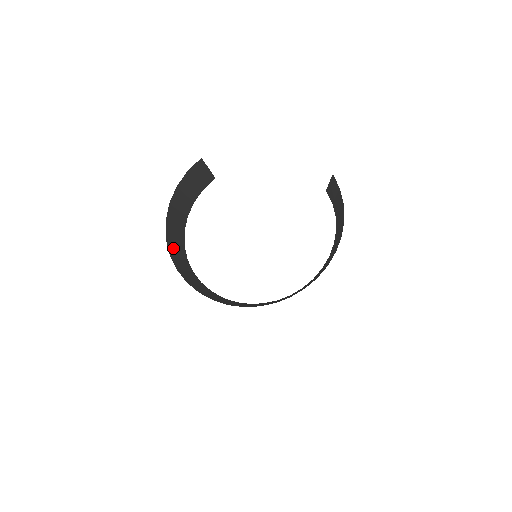
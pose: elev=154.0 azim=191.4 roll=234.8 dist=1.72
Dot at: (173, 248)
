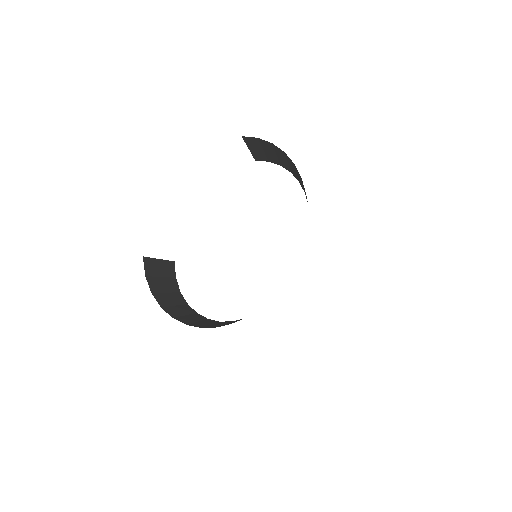
Dot at: (199, 325)
